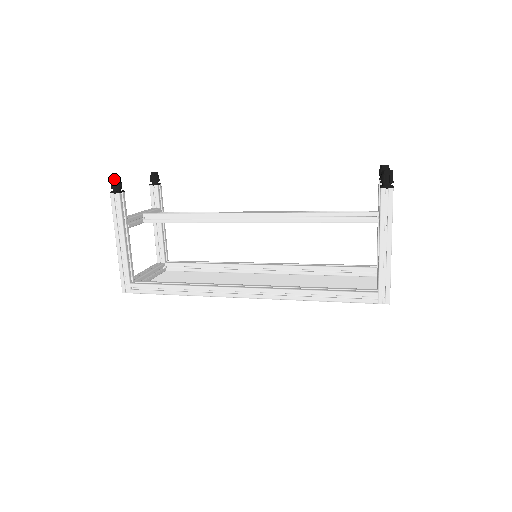
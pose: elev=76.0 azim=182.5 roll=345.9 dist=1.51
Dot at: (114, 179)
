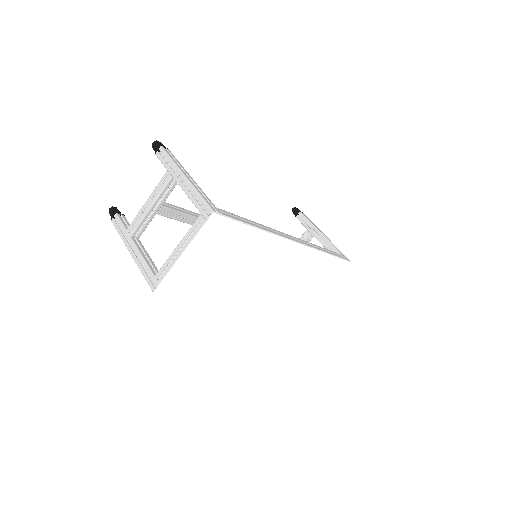
Dot at: occluded
